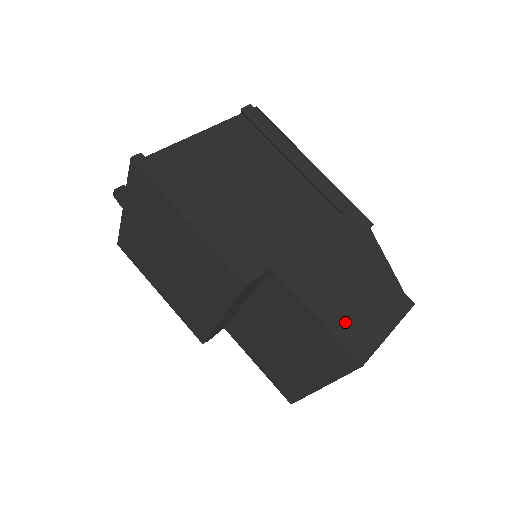
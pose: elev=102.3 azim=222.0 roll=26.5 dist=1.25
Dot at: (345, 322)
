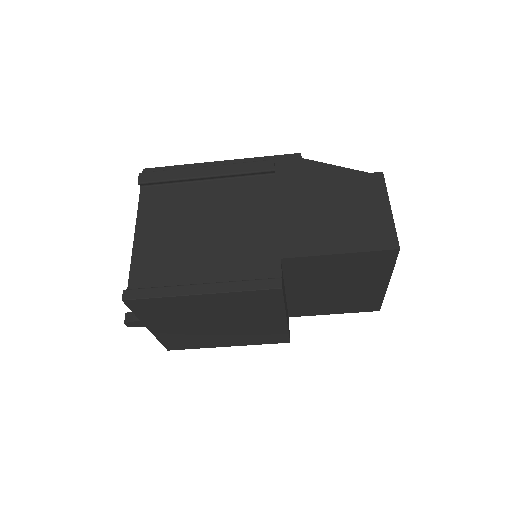
Dot at: (359, 236)
